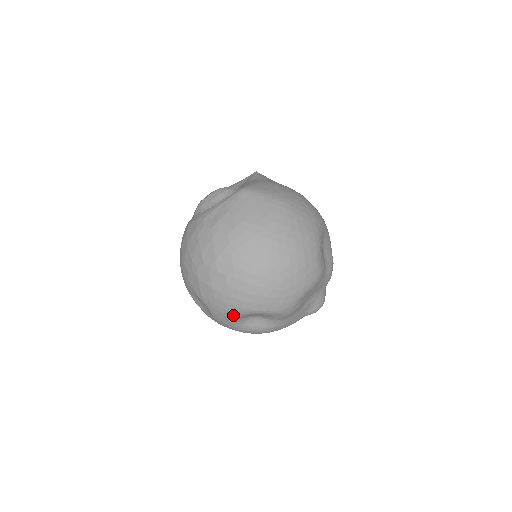
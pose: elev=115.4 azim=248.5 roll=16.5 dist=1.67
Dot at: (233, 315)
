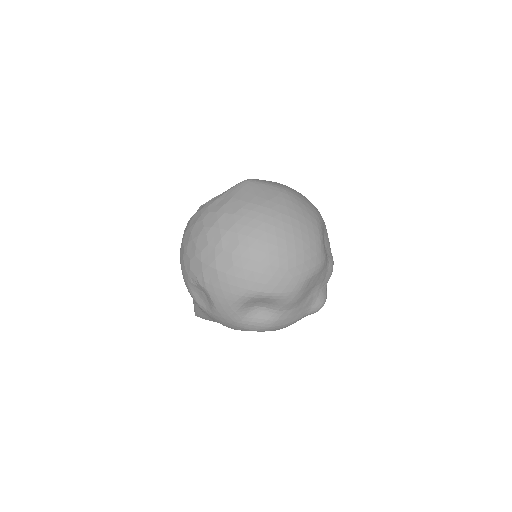
Dot at: (237, 300)
